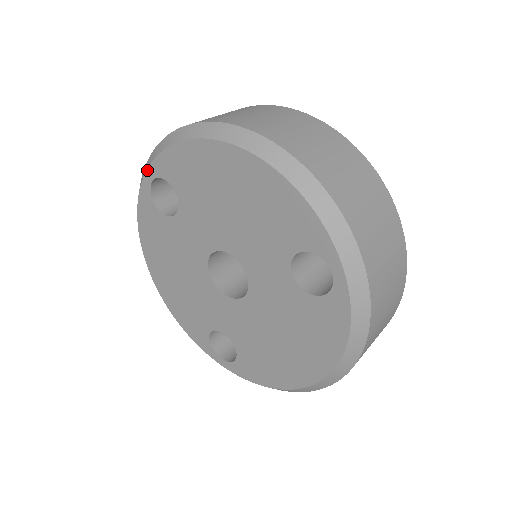
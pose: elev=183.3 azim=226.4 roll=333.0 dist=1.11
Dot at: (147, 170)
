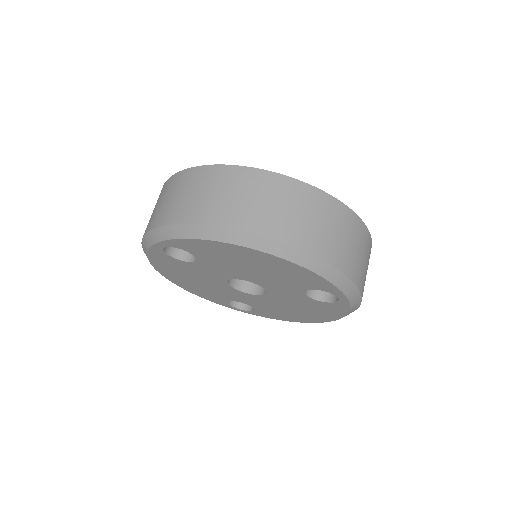
Dot at: (159, 242)
